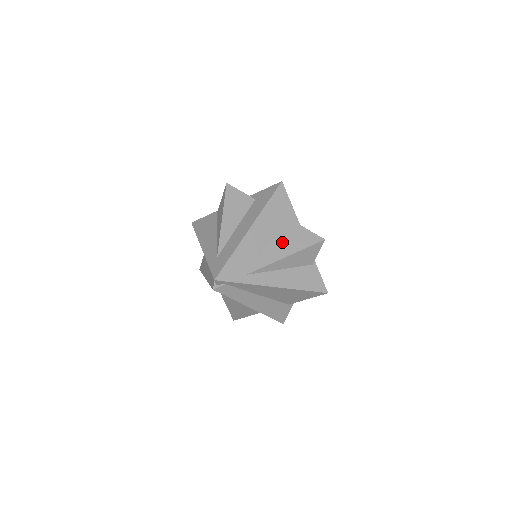
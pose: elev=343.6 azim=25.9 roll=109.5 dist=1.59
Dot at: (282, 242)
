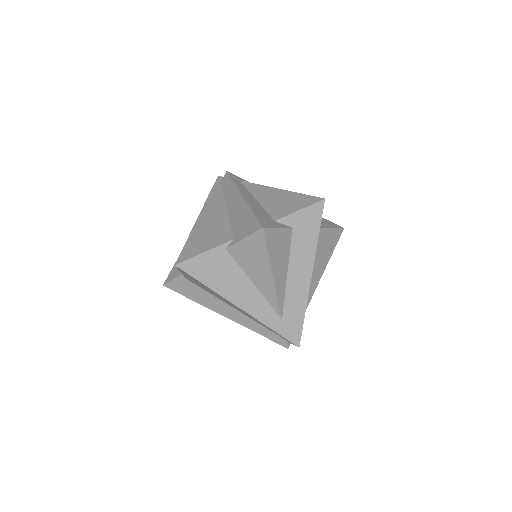
Dot at: (320, 258)
